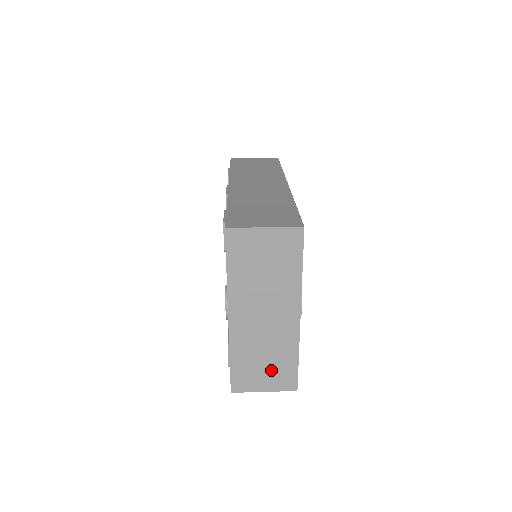
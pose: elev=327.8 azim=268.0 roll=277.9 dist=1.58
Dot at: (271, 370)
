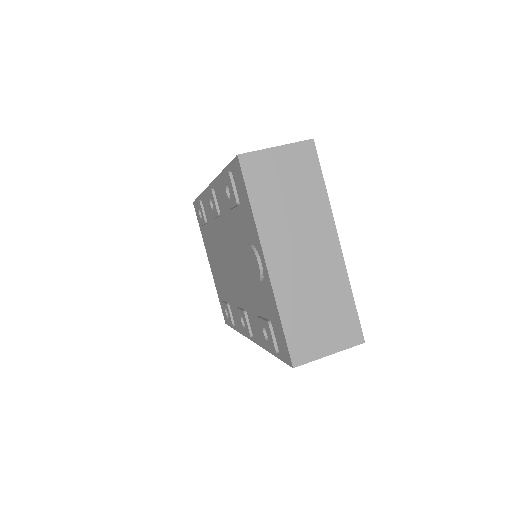
Dot at: (329, 322)
